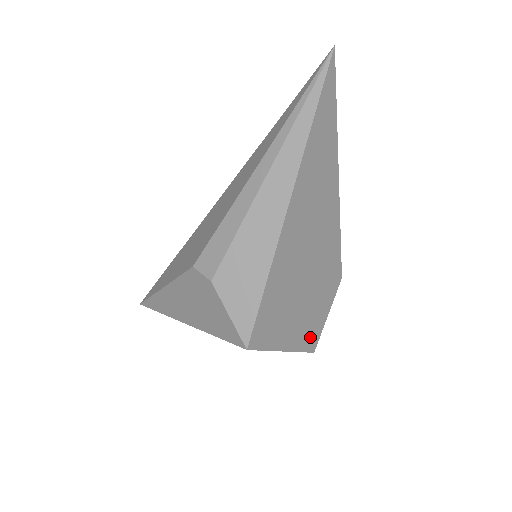
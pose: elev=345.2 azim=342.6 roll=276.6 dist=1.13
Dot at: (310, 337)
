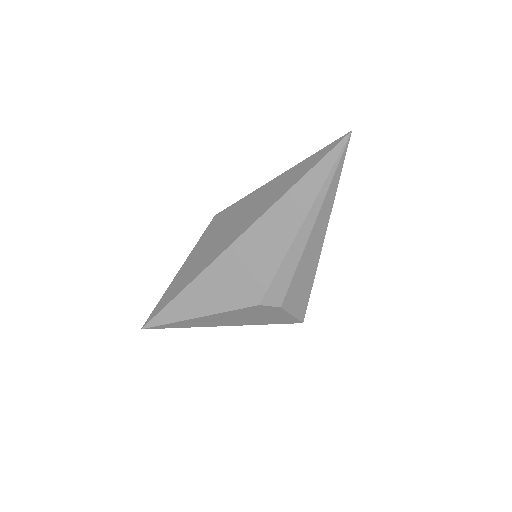
Dot at: occluded
